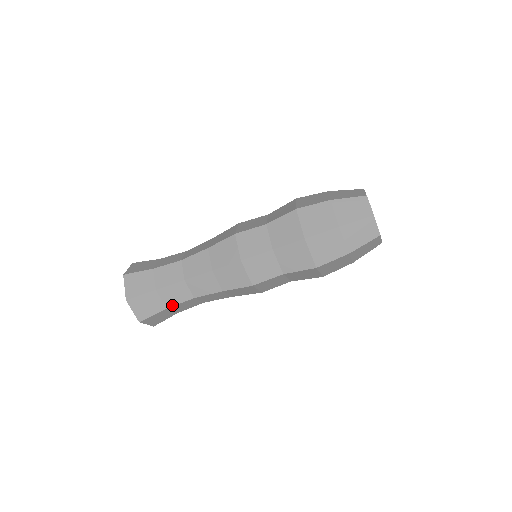
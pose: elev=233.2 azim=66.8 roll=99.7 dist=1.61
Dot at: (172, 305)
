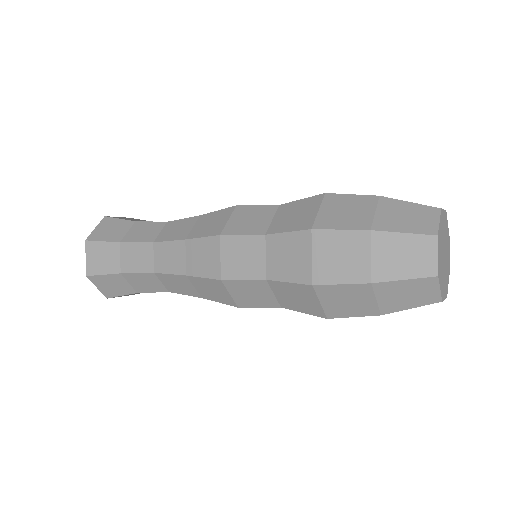
Dot at: occluded
